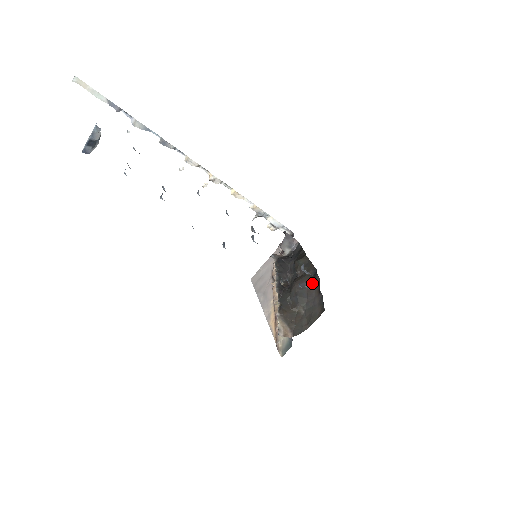
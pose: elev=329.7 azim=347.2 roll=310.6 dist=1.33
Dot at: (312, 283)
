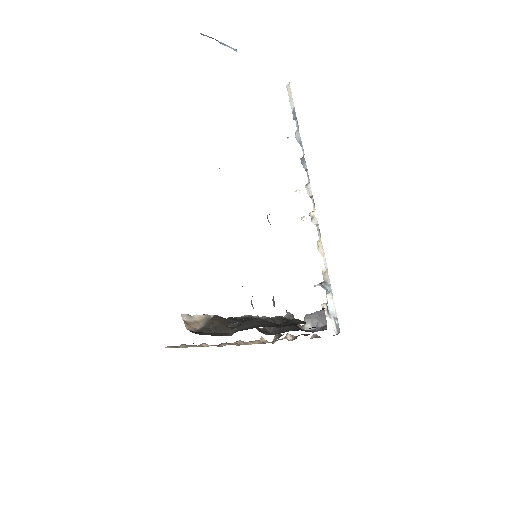
Dot at: (271, 325)
